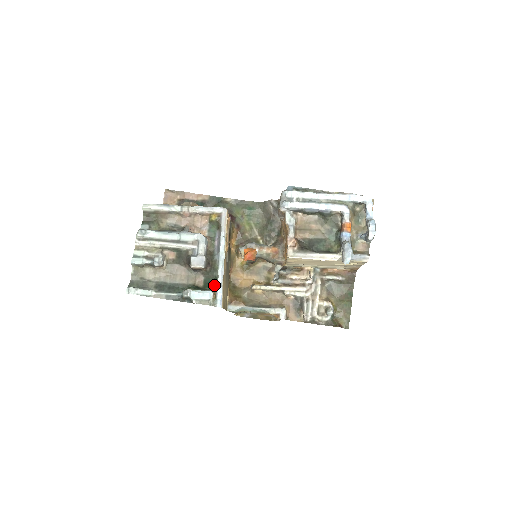
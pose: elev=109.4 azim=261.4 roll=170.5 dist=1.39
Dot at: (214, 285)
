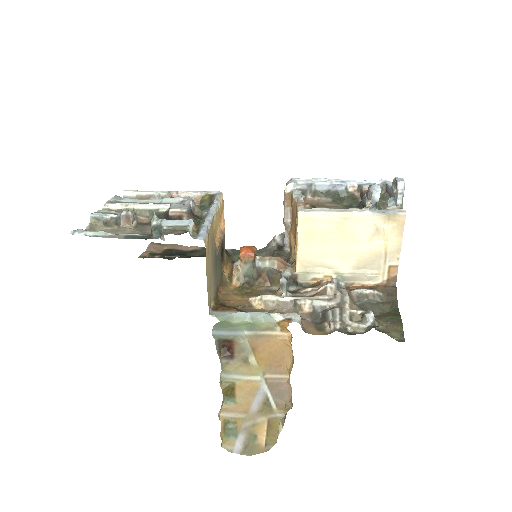
Dot at: (197, 226)
